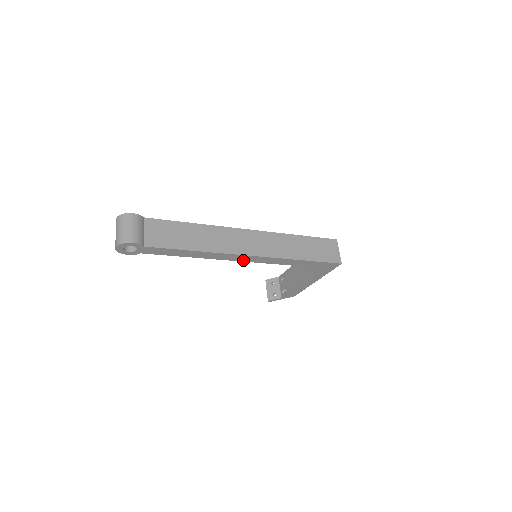
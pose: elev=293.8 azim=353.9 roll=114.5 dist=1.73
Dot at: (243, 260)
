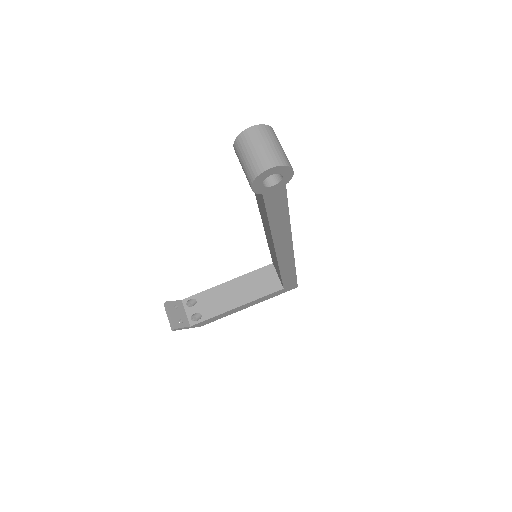
Dot at: (279, 253)
